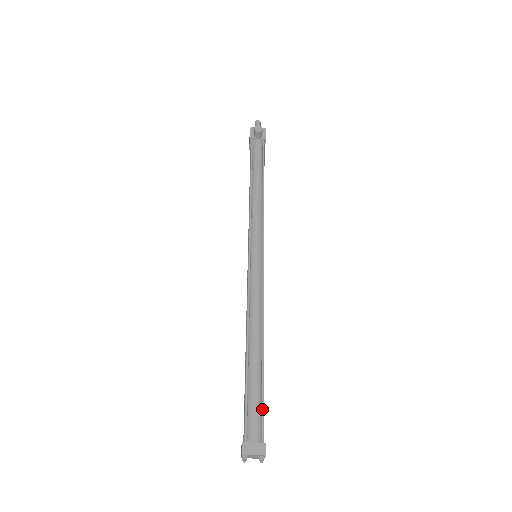
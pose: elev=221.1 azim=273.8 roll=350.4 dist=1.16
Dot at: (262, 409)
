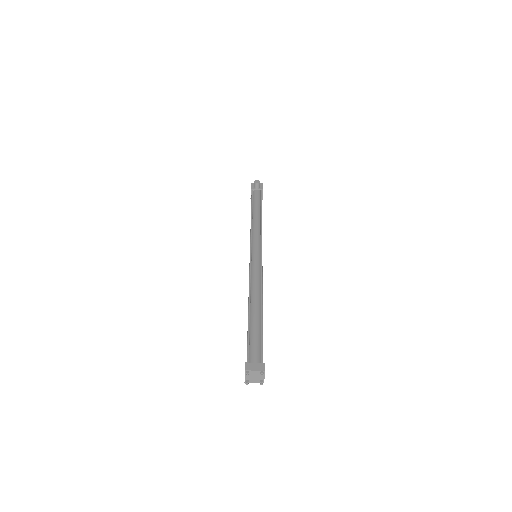
Dot at: (261, 343)
